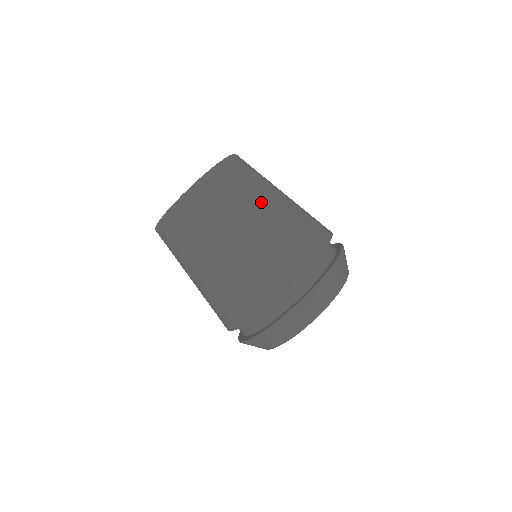
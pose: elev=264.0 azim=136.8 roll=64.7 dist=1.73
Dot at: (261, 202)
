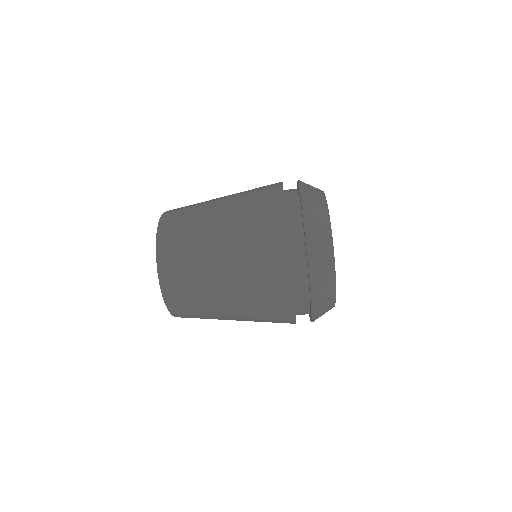
Dot at: (214, 283)
